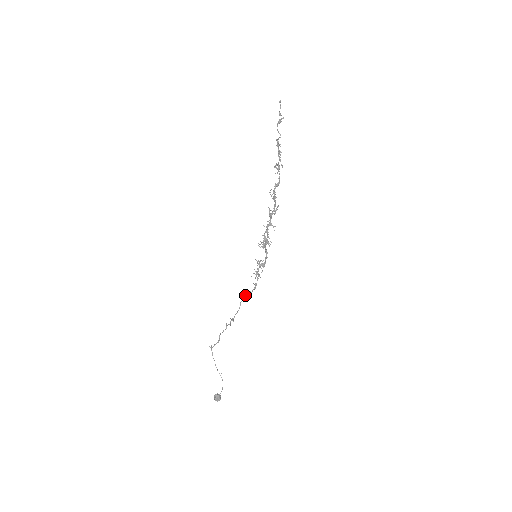
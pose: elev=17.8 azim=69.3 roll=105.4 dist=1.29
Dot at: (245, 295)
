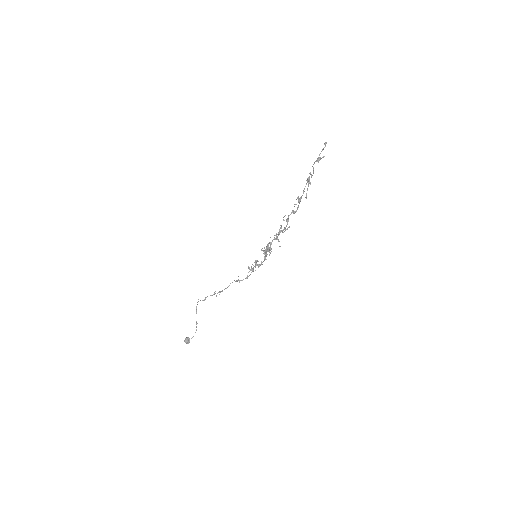
Dot at: (236, 280)
